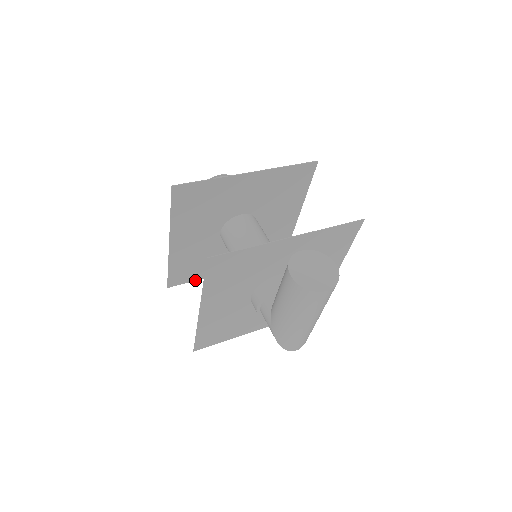
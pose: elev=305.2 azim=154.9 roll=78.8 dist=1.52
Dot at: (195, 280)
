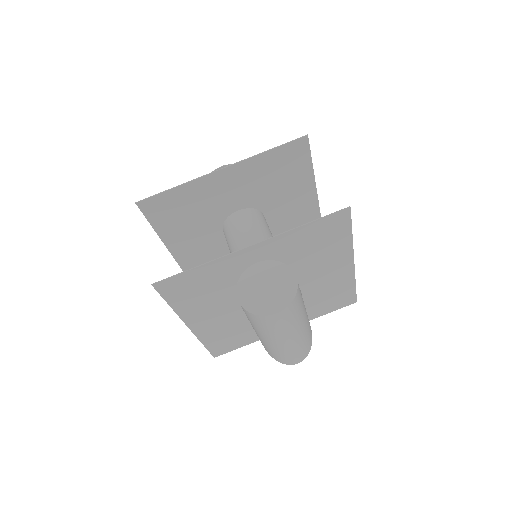
Dot at: occluded
